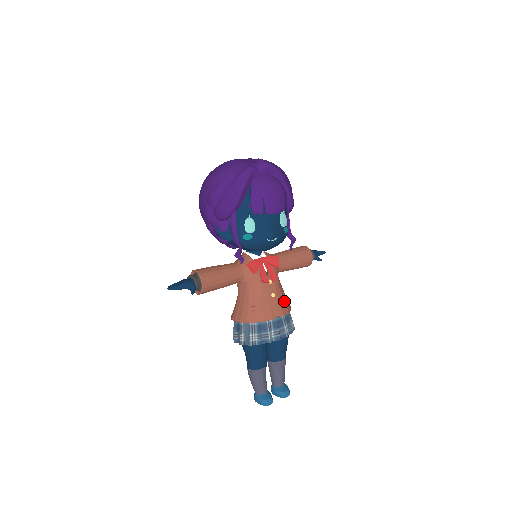
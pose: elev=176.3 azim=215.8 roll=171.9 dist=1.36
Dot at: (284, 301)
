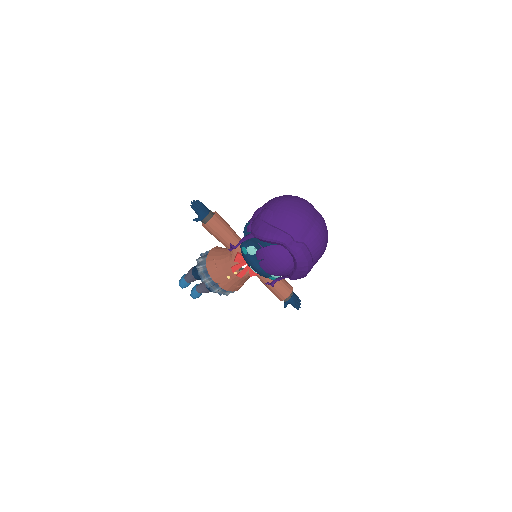
Dot at: (232, 286)
